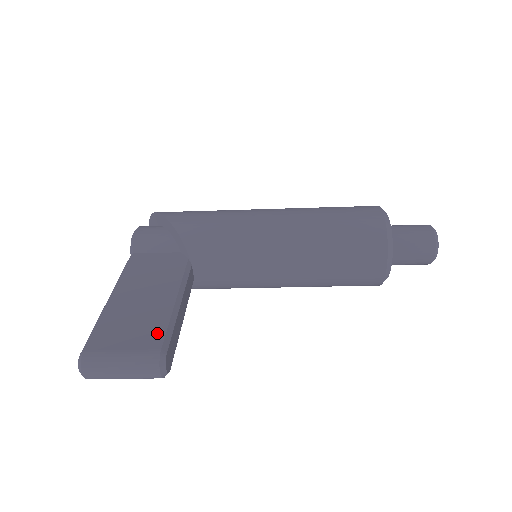
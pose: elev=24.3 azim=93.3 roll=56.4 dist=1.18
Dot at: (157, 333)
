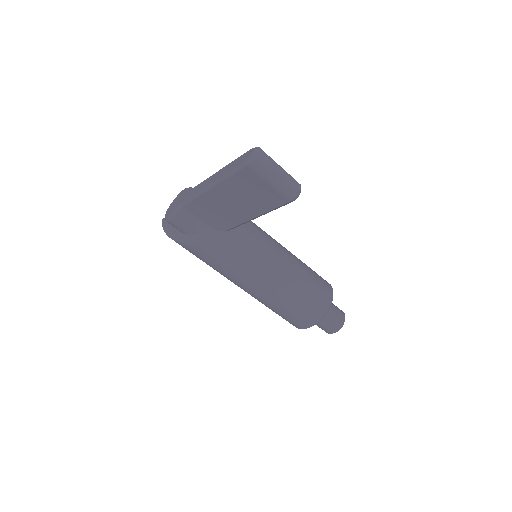
Dot at: occluded
